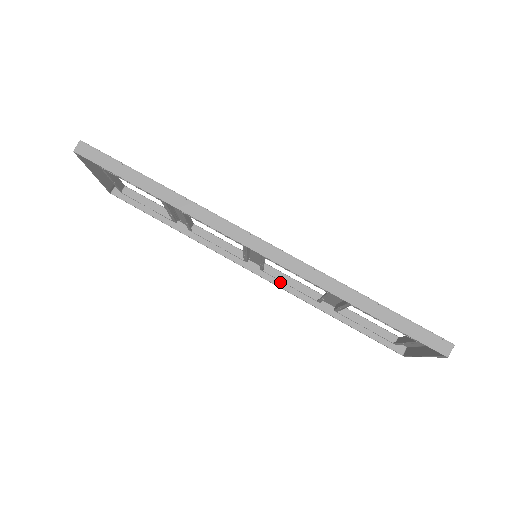
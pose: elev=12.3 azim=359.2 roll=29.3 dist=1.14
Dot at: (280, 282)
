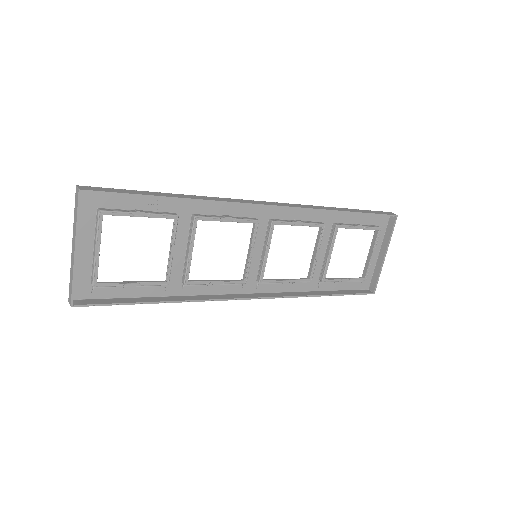
Dot at: (274, 295)
